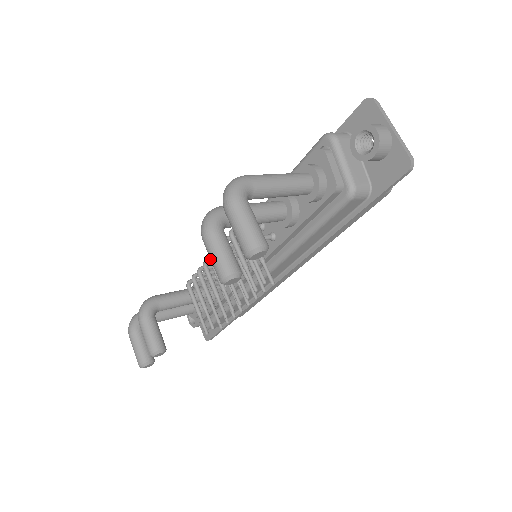
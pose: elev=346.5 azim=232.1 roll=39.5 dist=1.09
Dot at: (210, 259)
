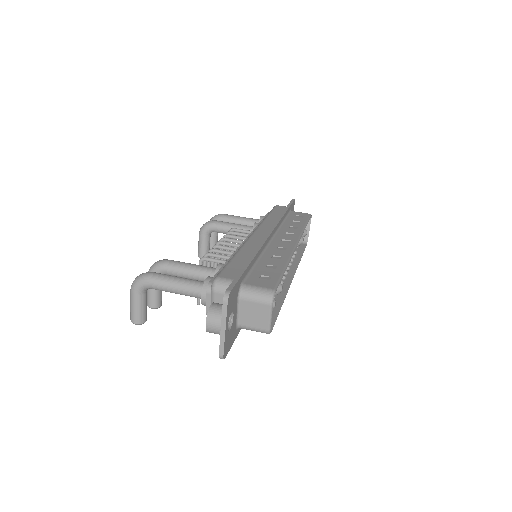
Dot at: occluded
